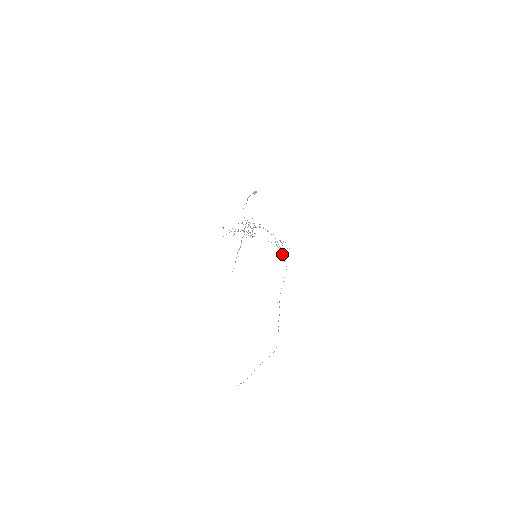
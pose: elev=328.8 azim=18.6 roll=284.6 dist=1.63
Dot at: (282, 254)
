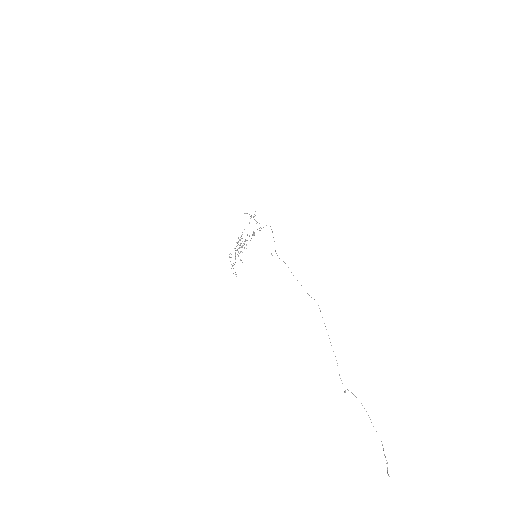
Dot at: occluded
